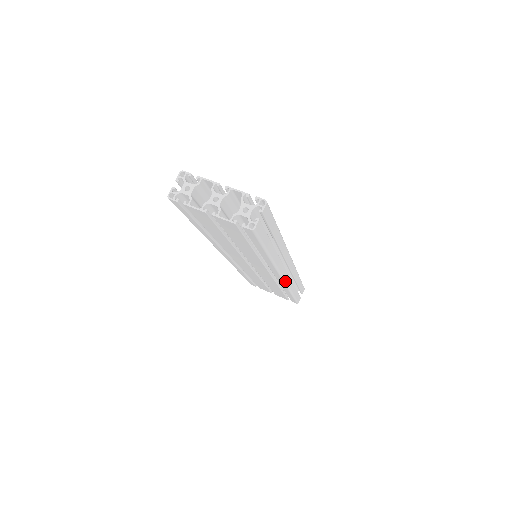
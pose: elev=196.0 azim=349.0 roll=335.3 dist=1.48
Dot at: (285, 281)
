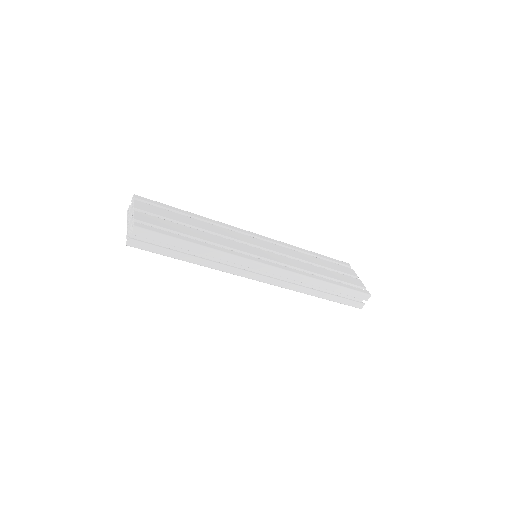
Dot at: (271, 284)
